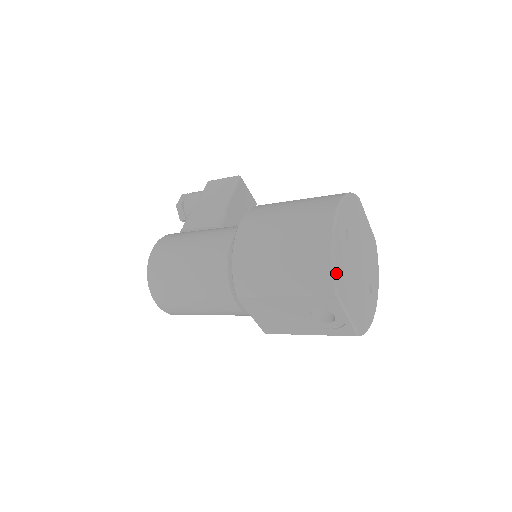
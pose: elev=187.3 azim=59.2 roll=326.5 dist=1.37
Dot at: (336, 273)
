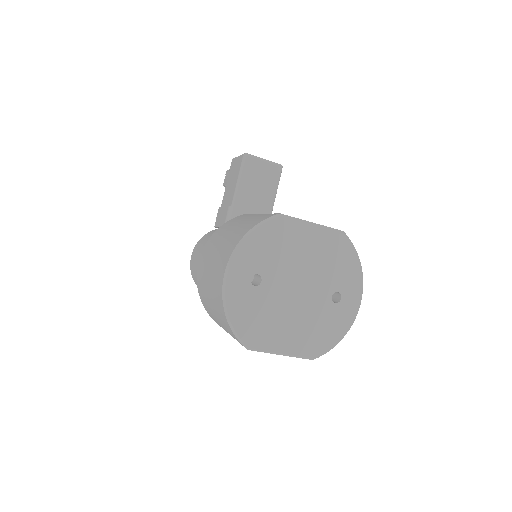
Dot at: (239, 332)
